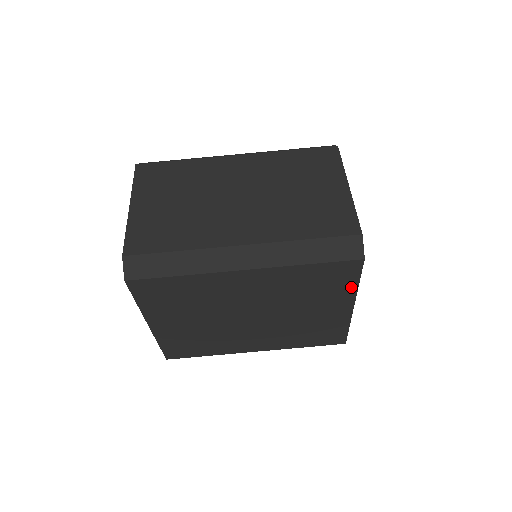
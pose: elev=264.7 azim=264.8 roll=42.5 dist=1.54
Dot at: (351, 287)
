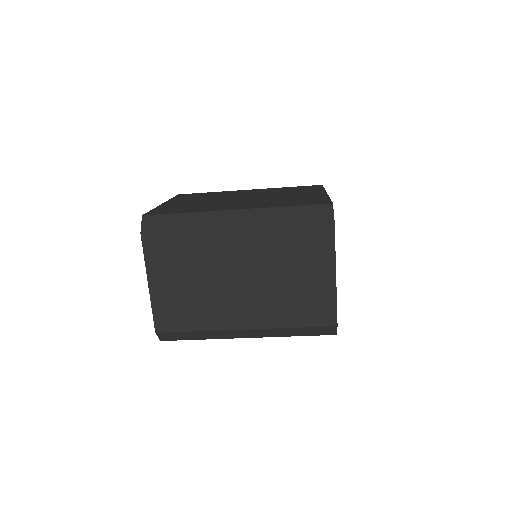
Dot at: occluded
